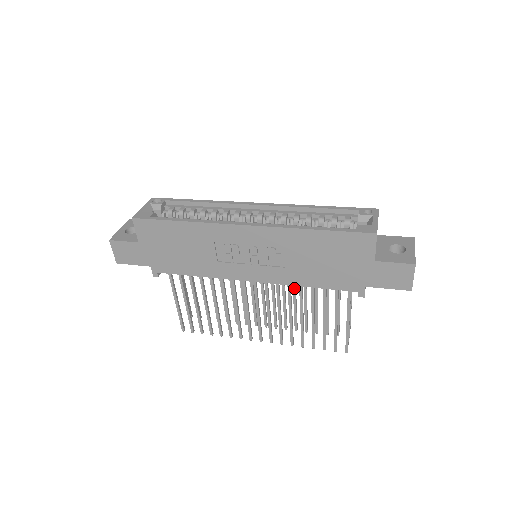
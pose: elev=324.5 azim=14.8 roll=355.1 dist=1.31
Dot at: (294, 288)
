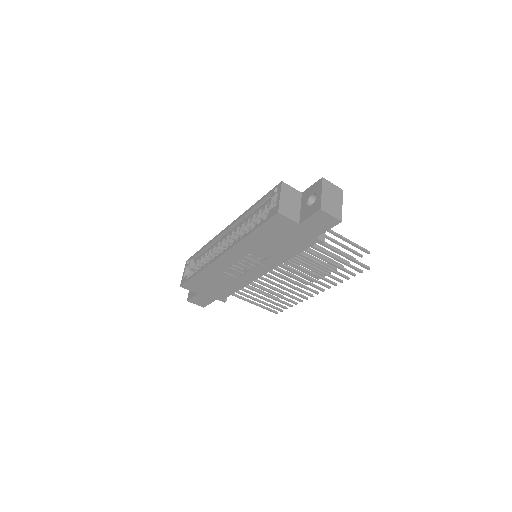
Dot at: (301, 252)
